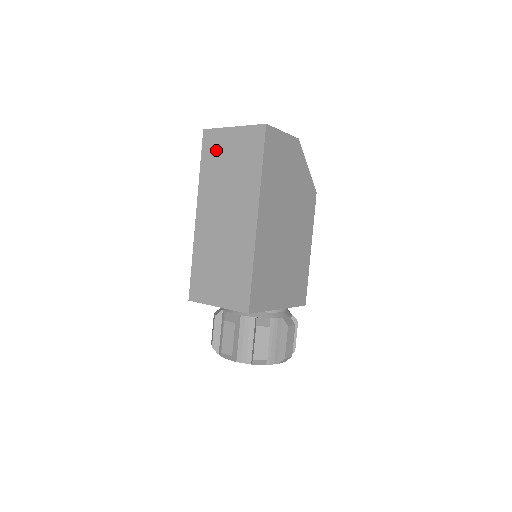
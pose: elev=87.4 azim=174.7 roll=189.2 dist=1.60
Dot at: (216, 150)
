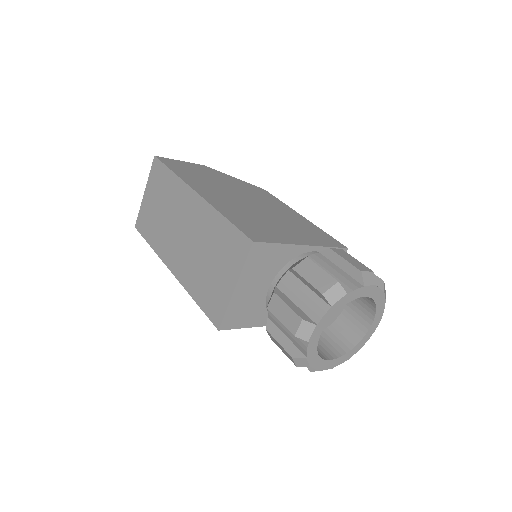
Dot at: (147, 219)
